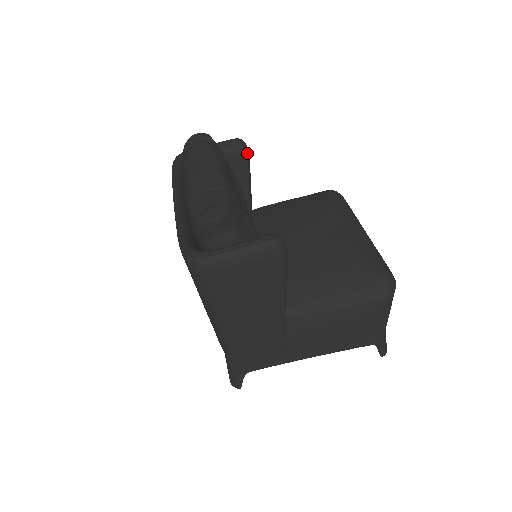
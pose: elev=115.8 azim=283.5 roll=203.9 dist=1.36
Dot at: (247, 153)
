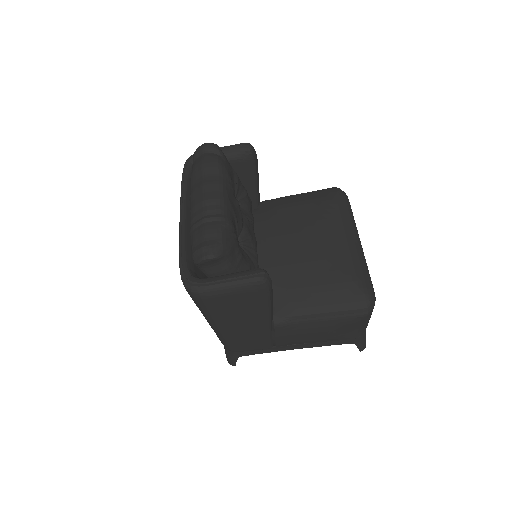
Dot at: (255, 157)
